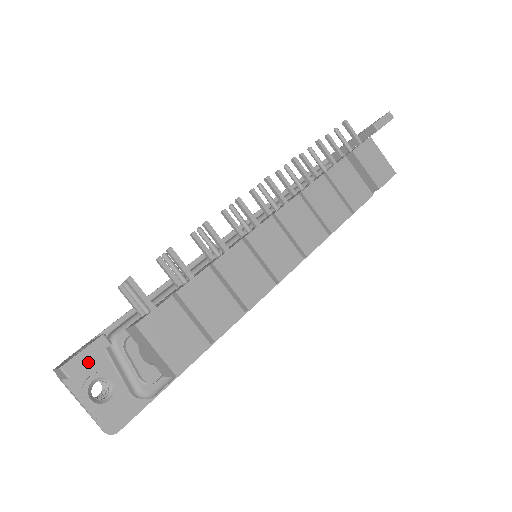
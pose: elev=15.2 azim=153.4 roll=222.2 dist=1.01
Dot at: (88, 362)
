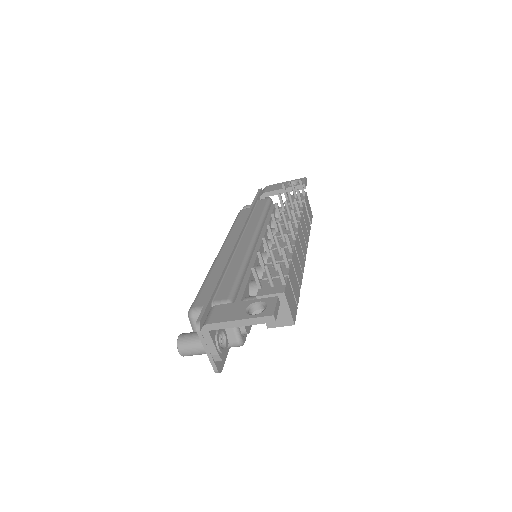
Dot at: occluded
